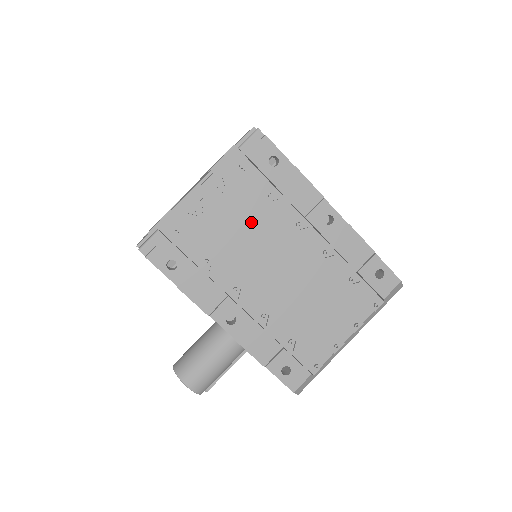
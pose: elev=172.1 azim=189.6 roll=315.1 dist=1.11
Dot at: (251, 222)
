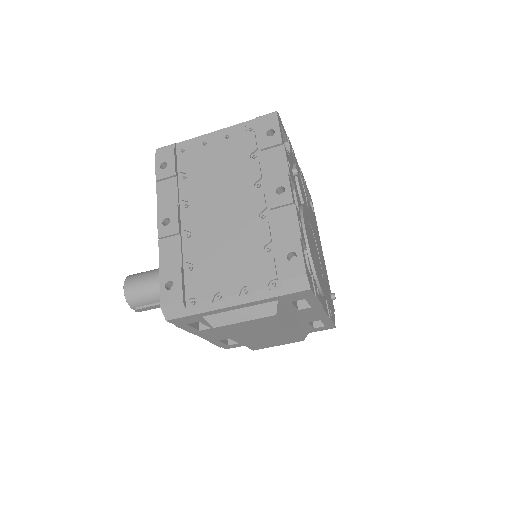
Dot at: (229, 166)
